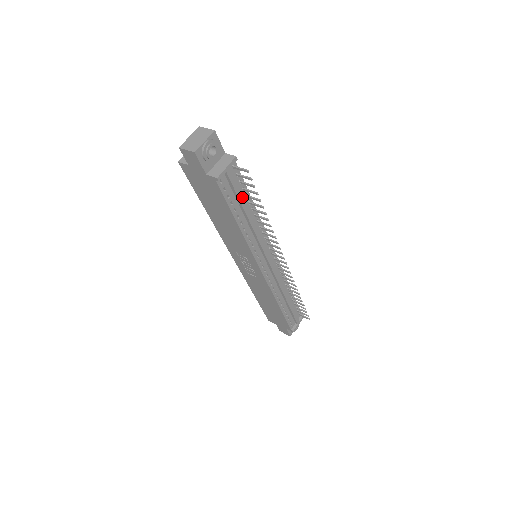
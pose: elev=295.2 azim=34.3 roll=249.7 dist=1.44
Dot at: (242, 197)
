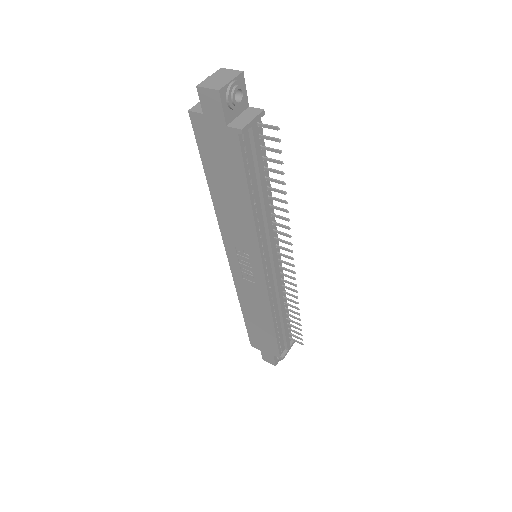
Dot at: (262, 166)
